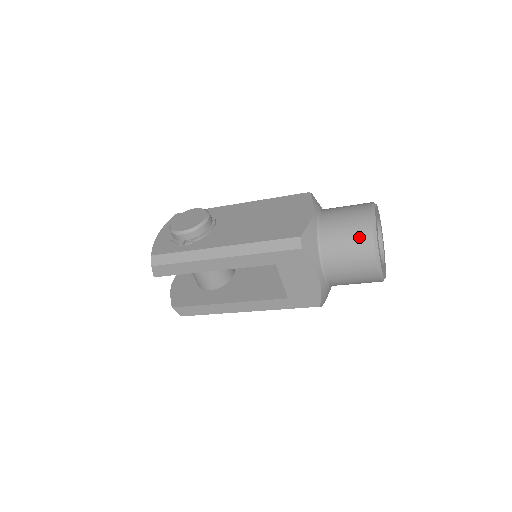
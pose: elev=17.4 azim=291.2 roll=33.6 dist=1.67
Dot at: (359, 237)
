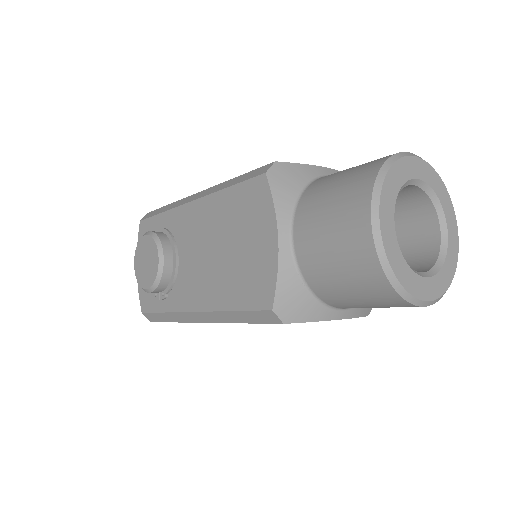
Dot at: (366, 284)
